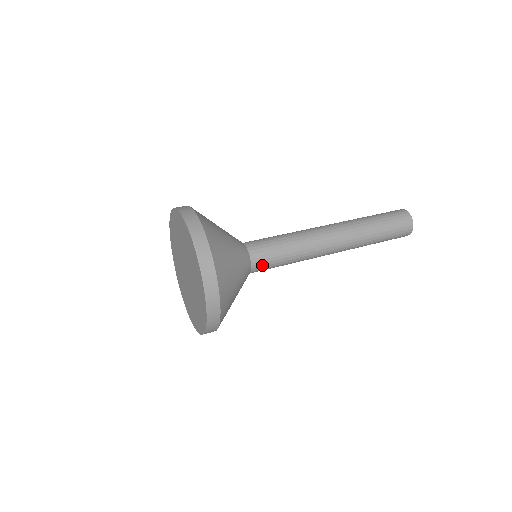
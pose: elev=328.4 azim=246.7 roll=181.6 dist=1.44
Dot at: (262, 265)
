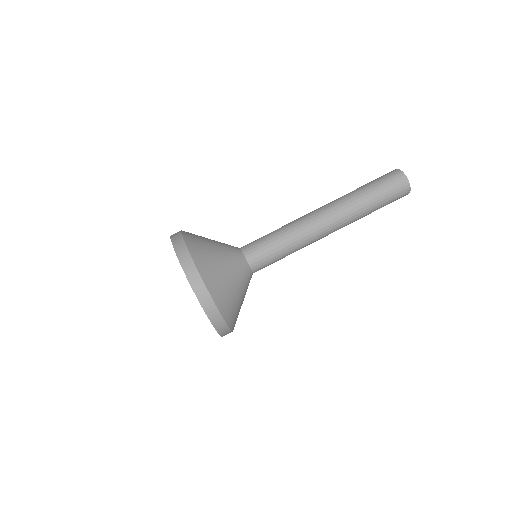
Dot at: (262, 268)
